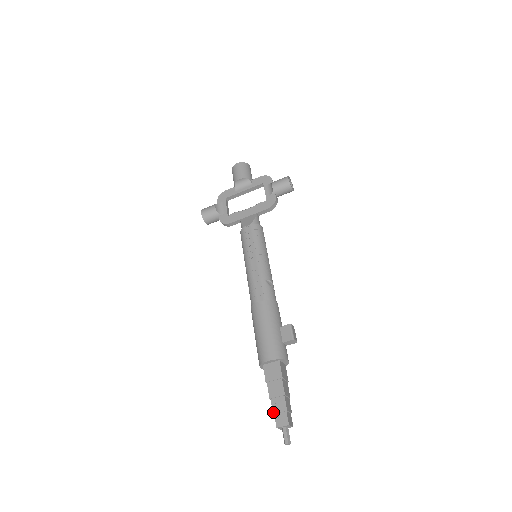
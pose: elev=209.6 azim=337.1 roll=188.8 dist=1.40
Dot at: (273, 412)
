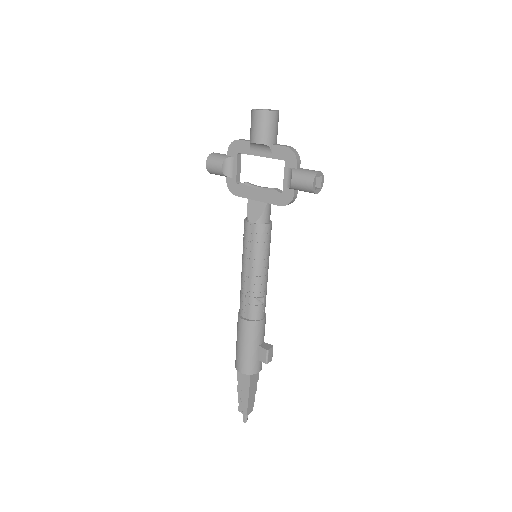
Dot at: (238, 402)
